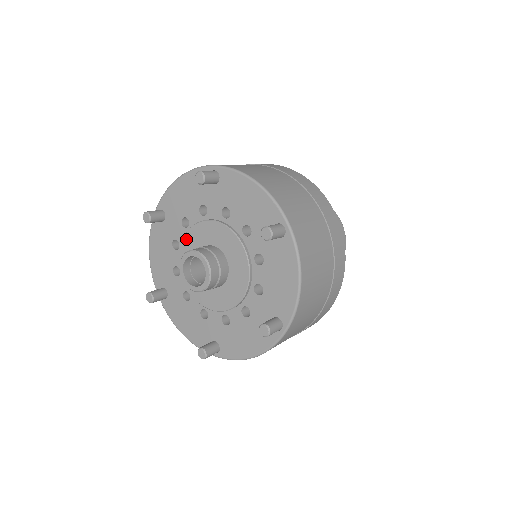
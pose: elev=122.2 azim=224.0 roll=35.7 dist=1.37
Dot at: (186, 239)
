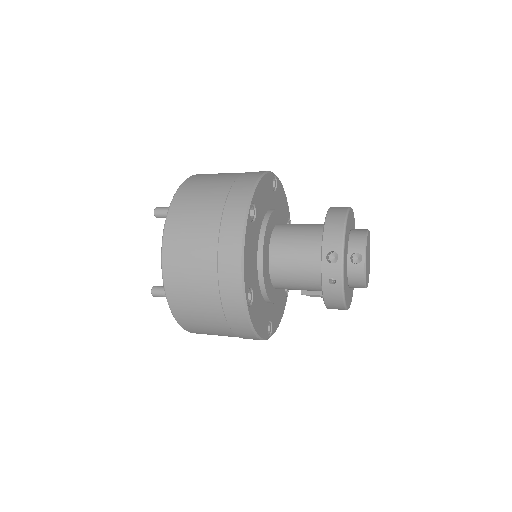
Dot at: occluded
